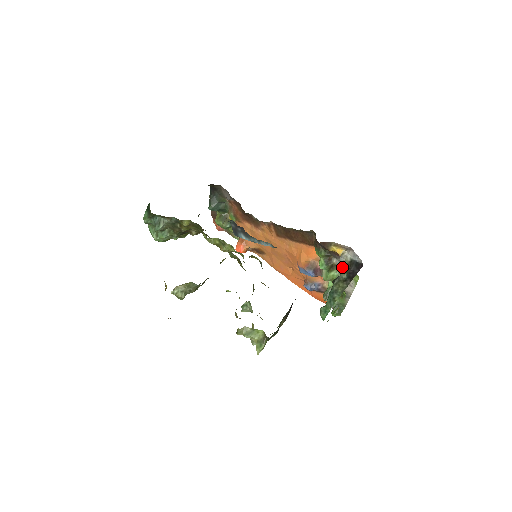
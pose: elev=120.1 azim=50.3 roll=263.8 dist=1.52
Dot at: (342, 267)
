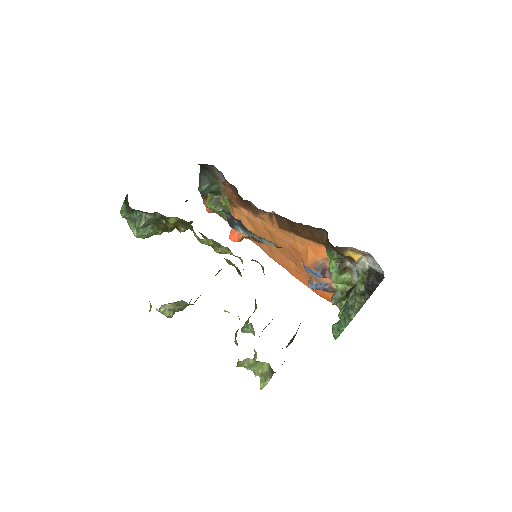
Dot at: (358, 276)
